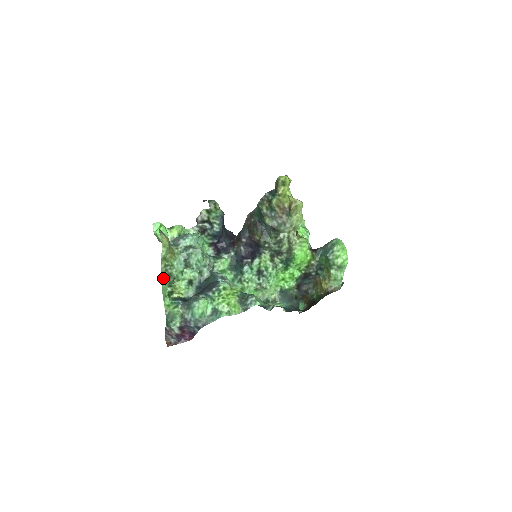
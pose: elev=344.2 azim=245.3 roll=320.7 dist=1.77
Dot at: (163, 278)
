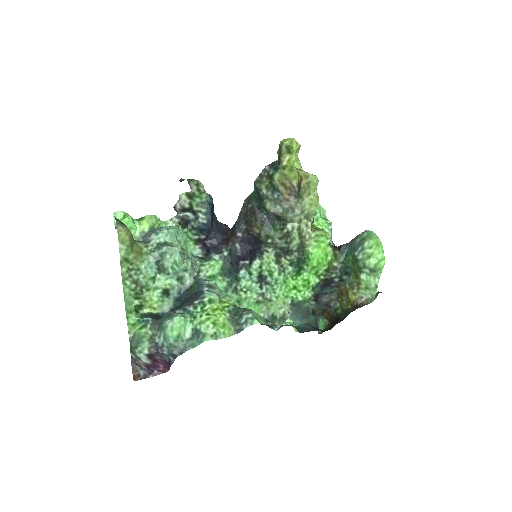
Dot at: (126, 287)
